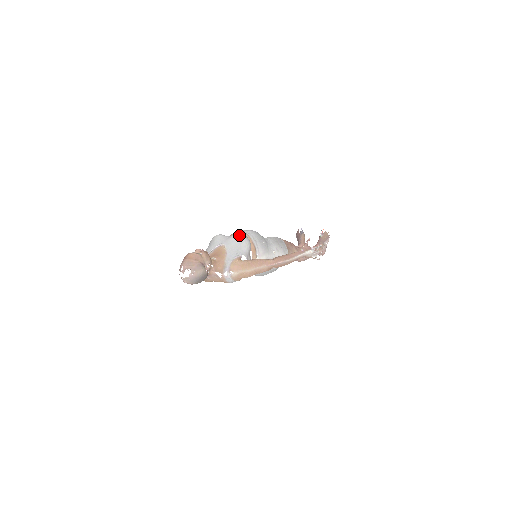
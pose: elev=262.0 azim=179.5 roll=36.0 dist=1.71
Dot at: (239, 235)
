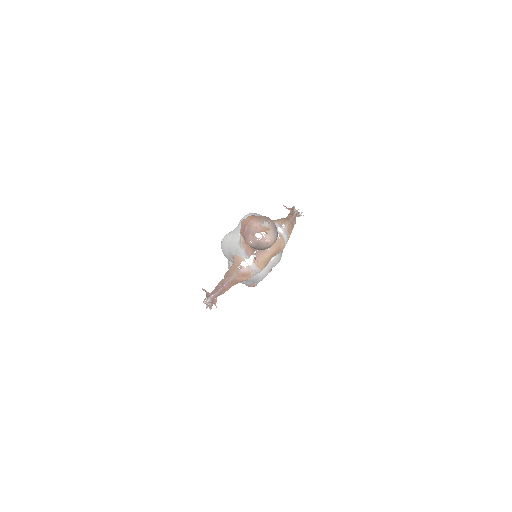
Dot at: (247, 214)
